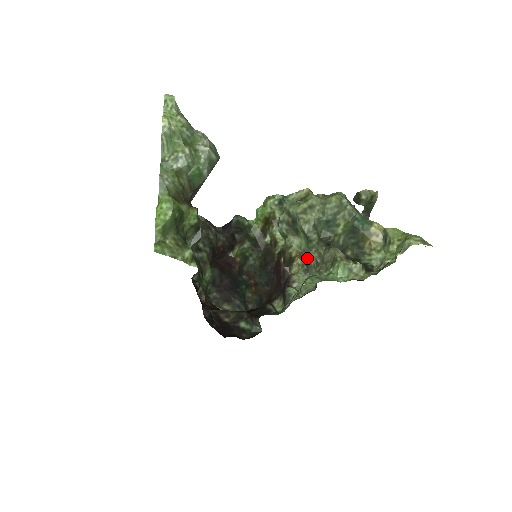
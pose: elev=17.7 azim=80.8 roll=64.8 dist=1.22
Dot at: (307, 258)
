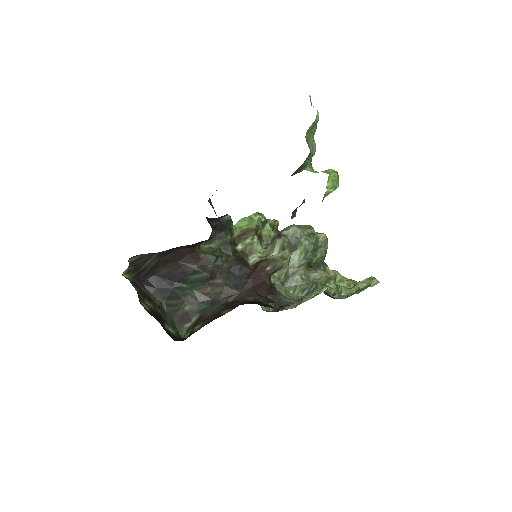
Dot at: (293, 272)
